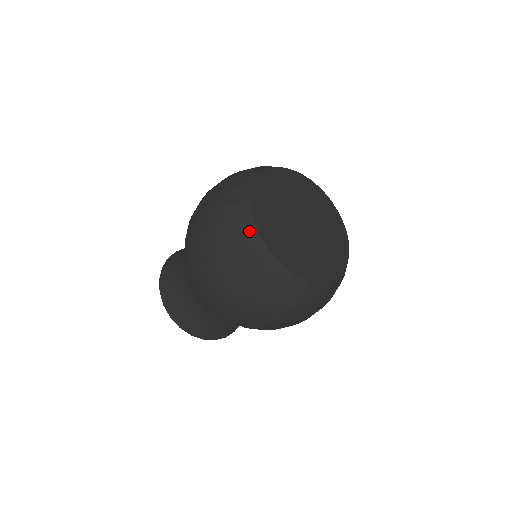
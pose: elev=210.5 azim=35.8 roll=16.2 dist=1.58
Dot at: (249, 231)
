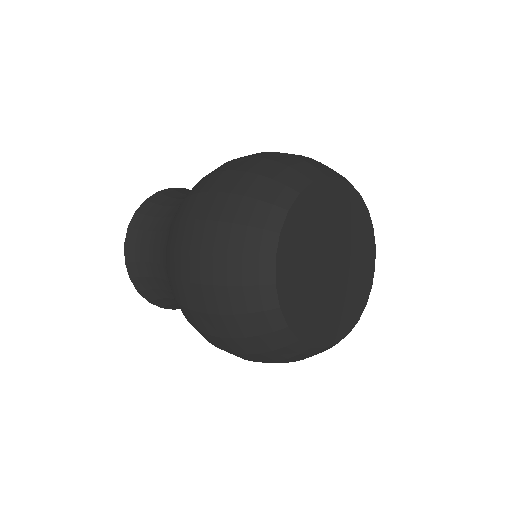
Dot at: (300, 350)
